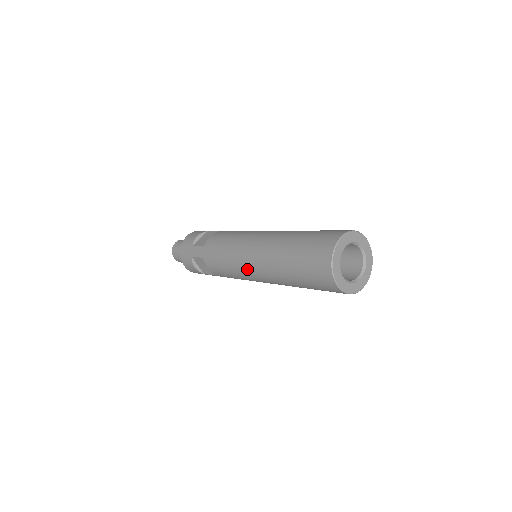
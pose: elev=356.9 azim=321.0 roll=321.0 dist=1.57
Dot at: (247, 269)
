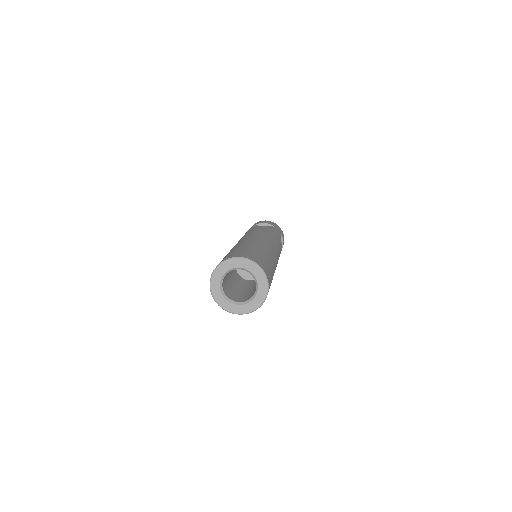
Dot at: occluded
